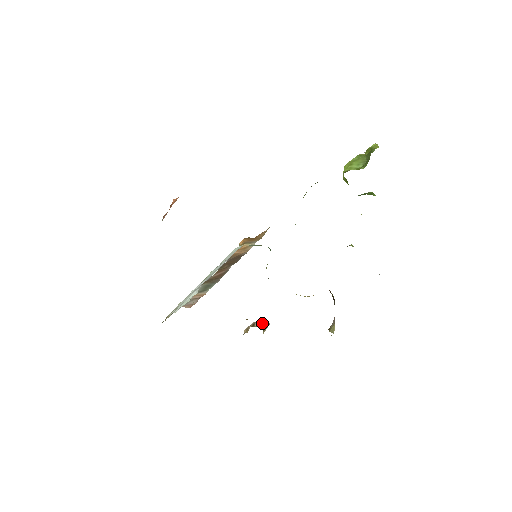
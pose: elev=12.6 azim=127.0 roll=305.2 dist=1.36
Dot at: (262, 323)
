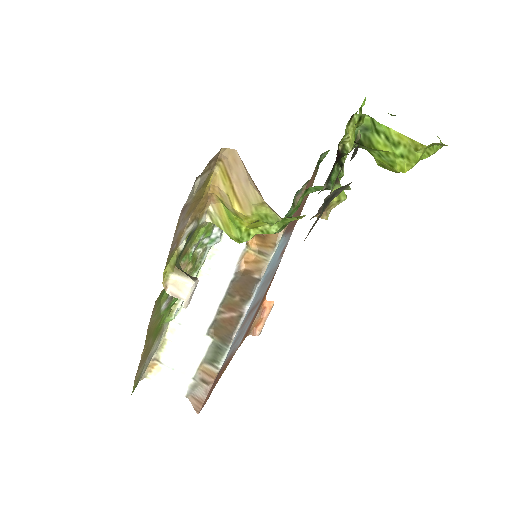
Dot at: (187, 274)
